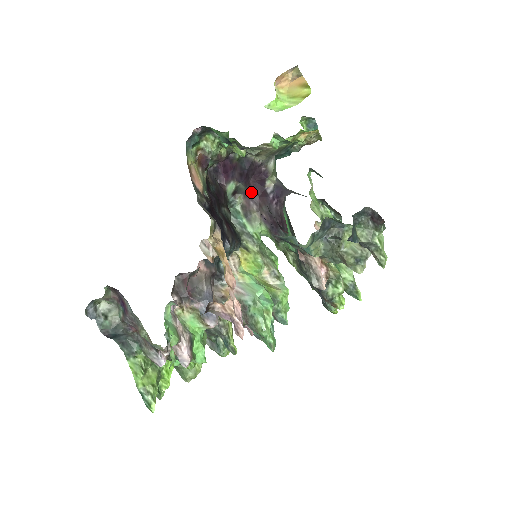
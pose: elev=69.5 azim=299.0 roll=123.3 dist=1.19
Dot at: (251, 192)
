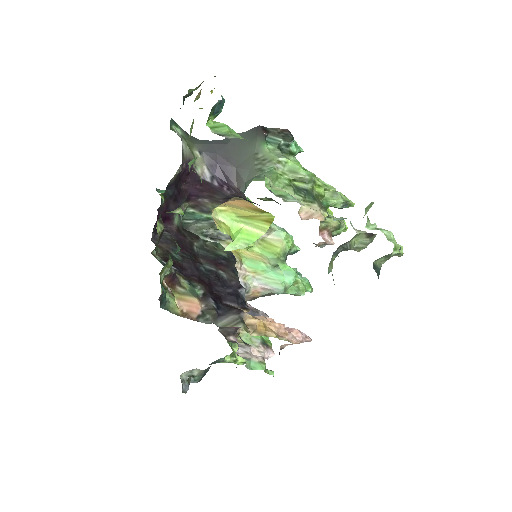
Dot at: (192, 194)
